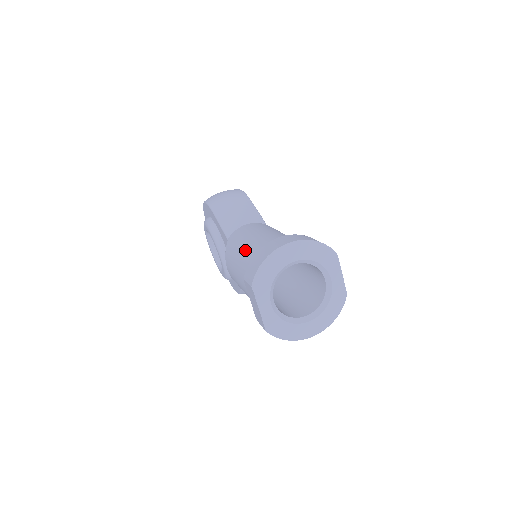
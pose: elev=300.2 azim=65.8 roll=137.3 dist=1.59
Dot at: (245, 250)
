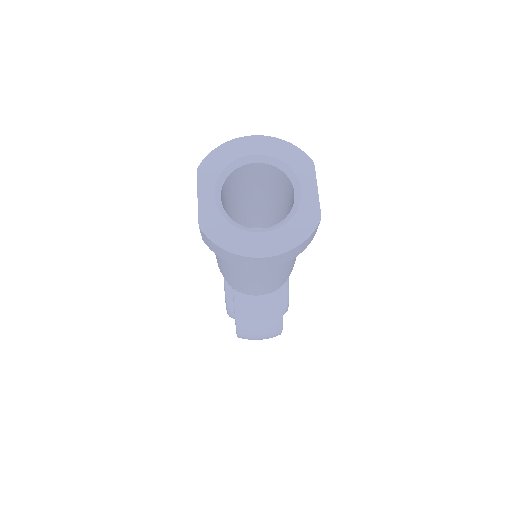
Dot at: occluded
